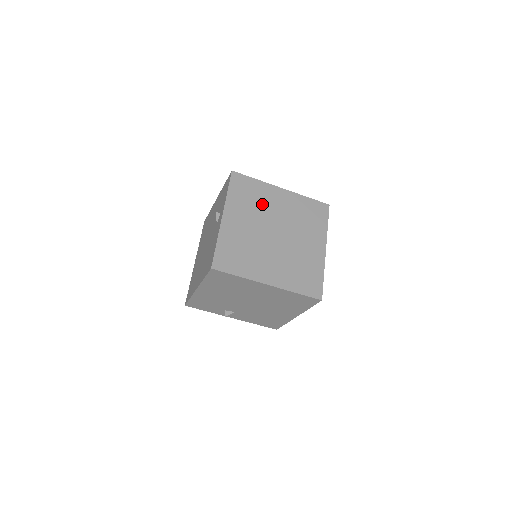
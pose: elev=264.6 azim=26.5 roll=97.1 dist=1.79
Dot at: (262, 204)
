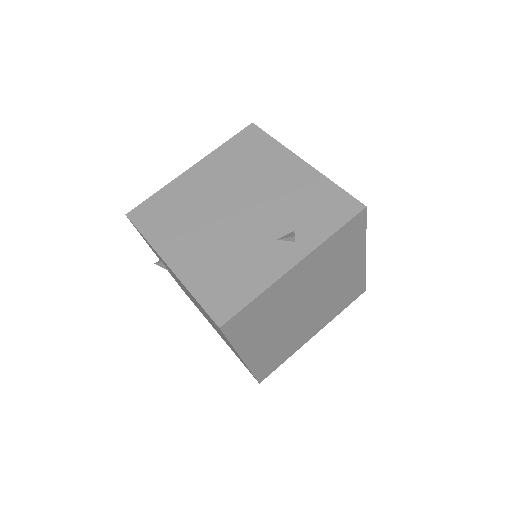
Dot at: (336, 266)
